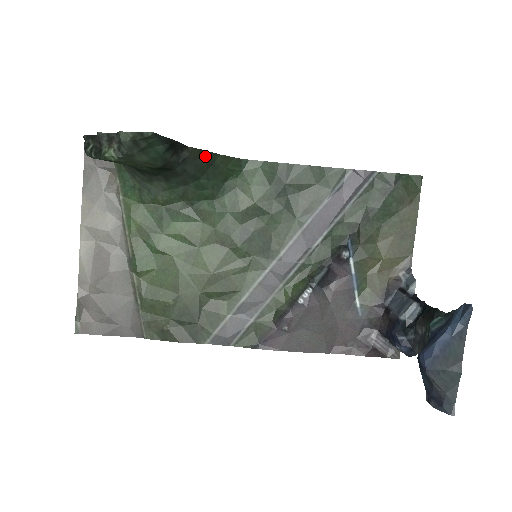
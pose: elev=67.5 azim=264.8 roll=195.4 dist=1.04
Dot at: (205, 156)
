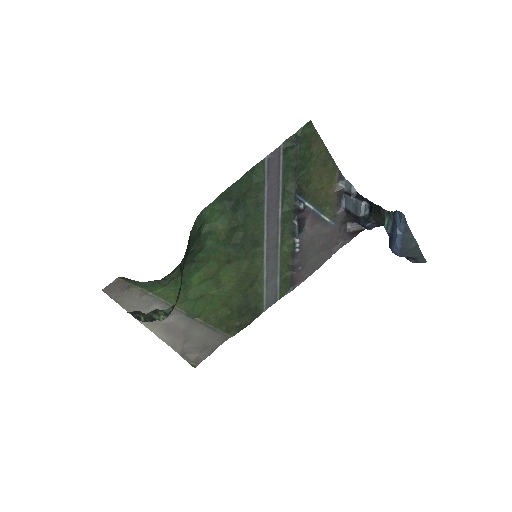
Dot at: (187, 246)
